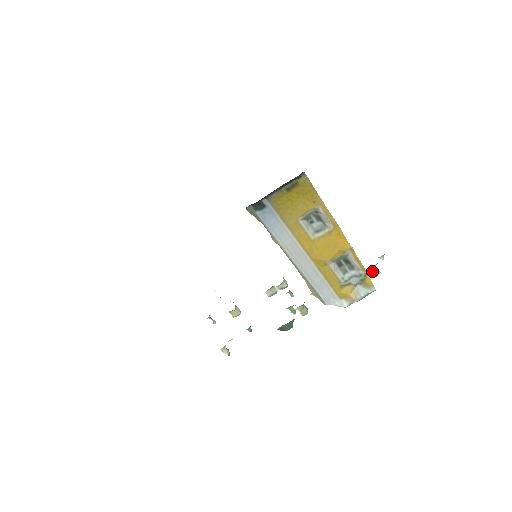
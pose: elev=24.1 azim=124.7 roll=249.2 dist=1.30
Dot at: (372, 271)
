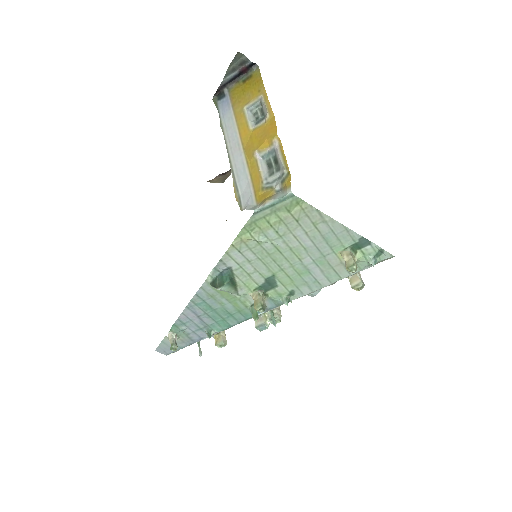
Dot at: (344, 258)
